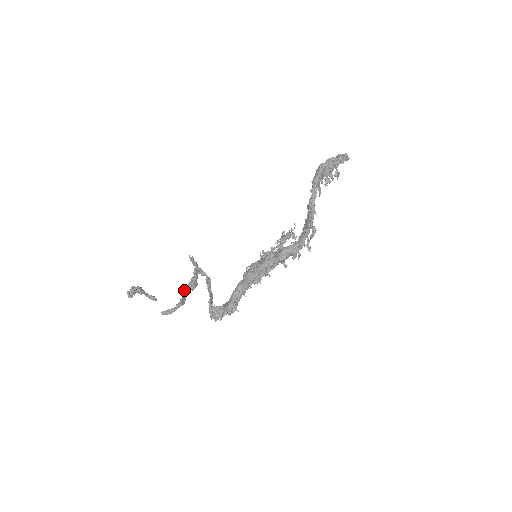
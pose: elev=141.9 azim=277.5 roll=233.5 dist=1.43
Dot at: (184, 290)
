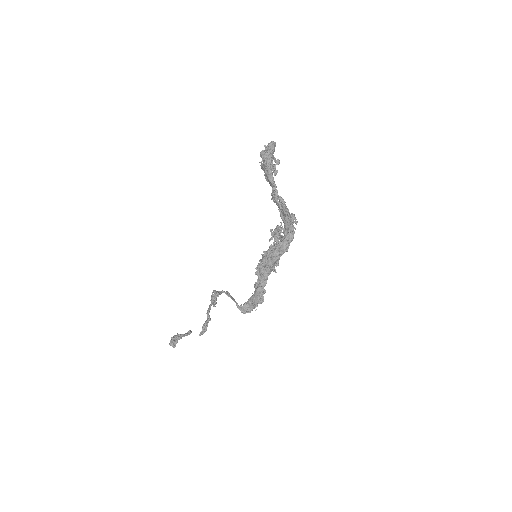
Dot at: (208, 310)
